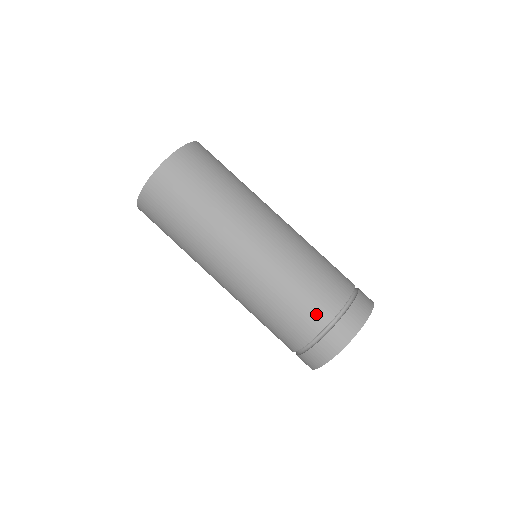
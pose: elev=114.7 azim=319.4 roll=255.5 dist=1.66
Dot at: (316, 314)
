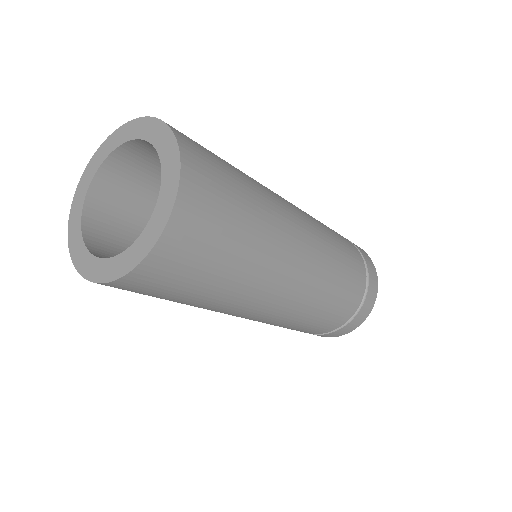
Dot at: (318, 331)
